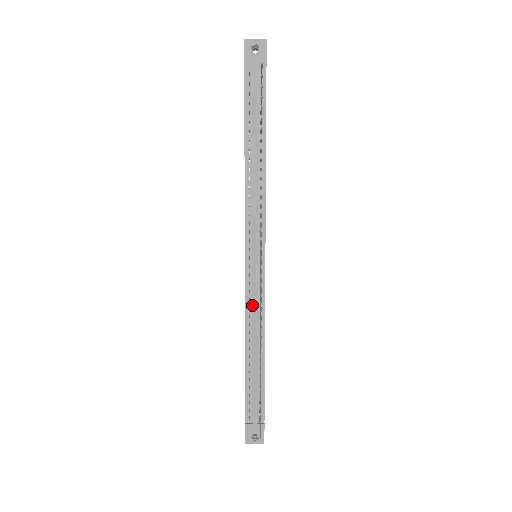
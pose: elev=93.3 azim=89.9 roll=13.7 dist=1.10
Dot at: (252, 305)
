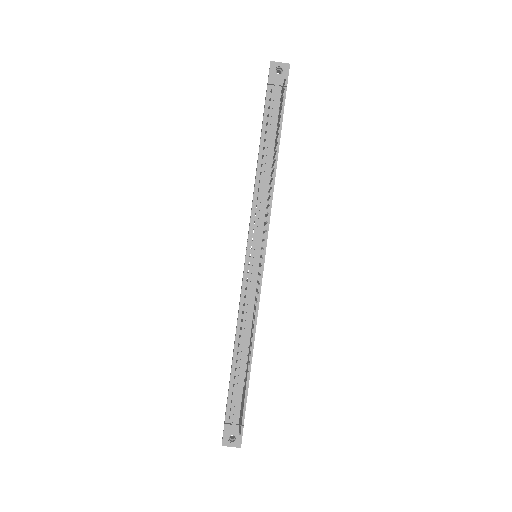
Dot at: (247, 301)
